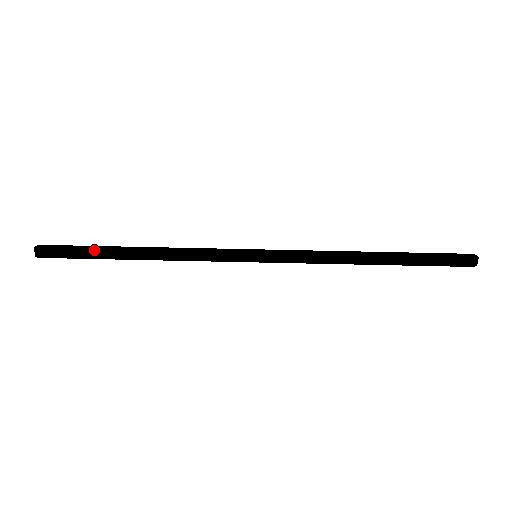
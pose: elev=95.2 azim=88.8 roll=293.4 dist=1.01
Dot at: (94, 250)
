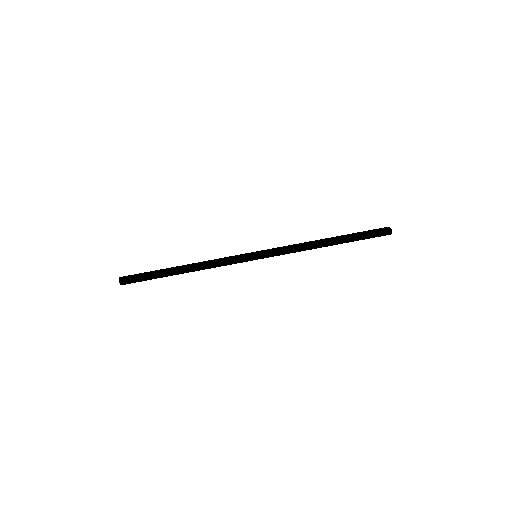
Dot at: (156, 274)
